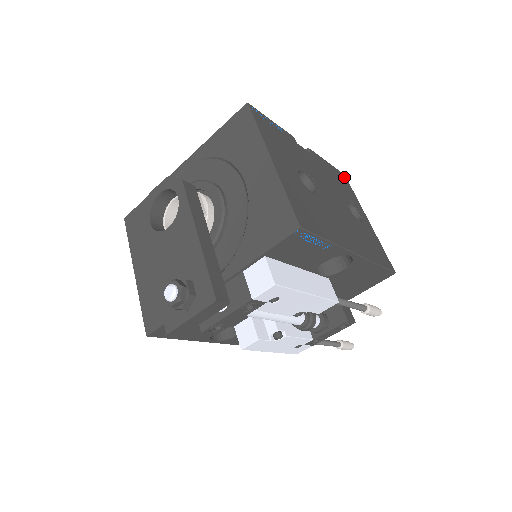
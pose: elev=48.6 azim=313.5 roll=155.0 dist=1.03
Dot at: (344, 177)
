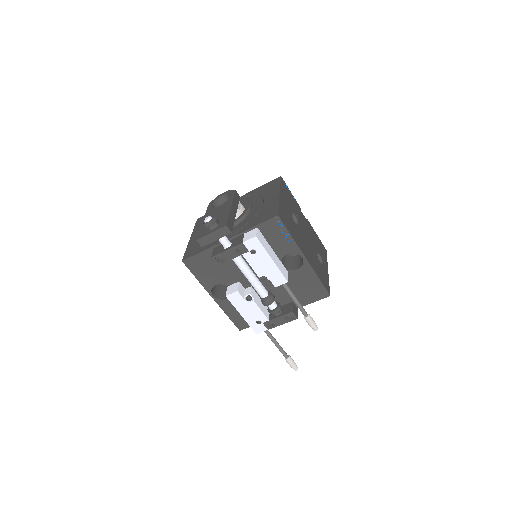
Dot at: (325, 249)
